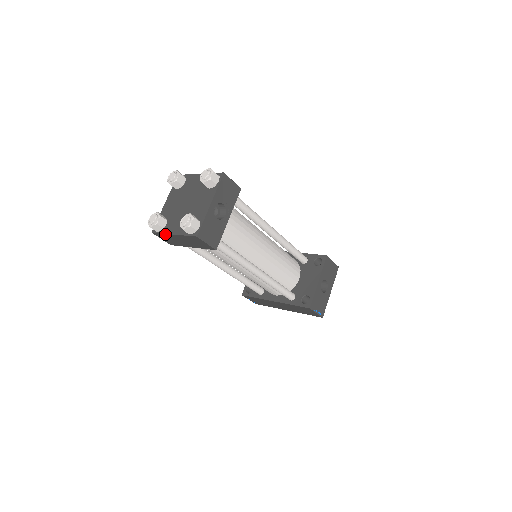
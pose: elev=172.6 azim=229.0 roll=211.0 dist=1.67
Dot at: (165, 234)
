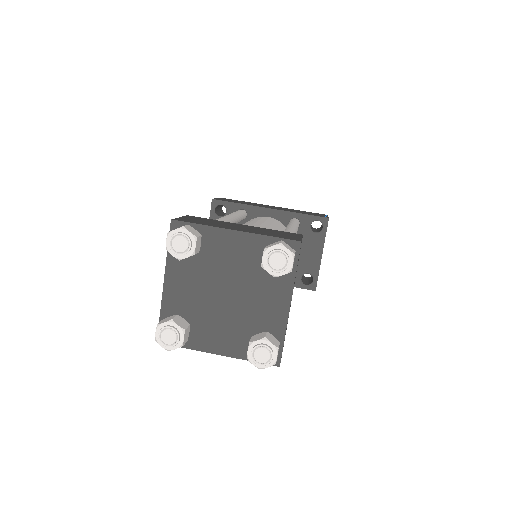
Dot at: (194, 349)
